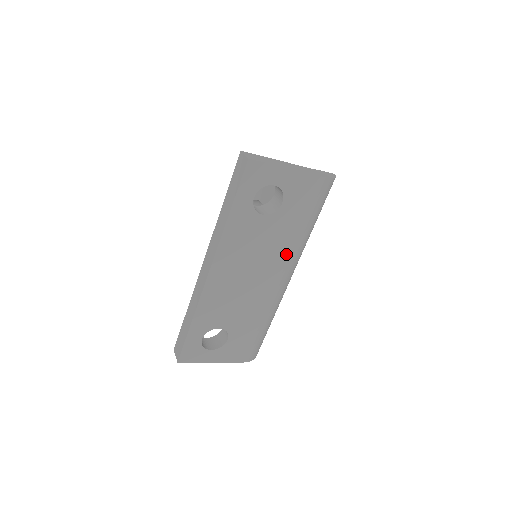
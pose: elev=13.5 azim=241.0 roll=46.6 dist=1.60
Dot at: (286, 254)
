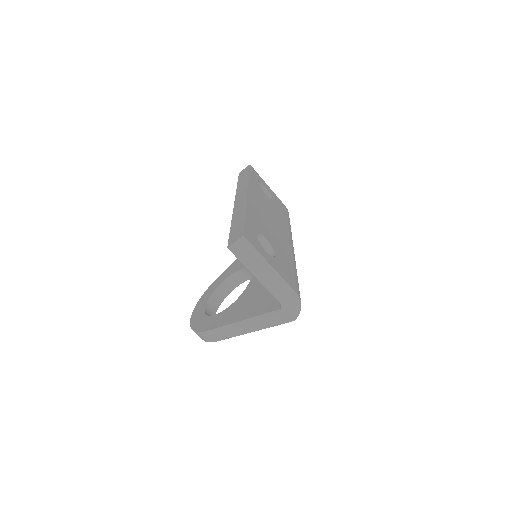
Dot at: (286, 228)
